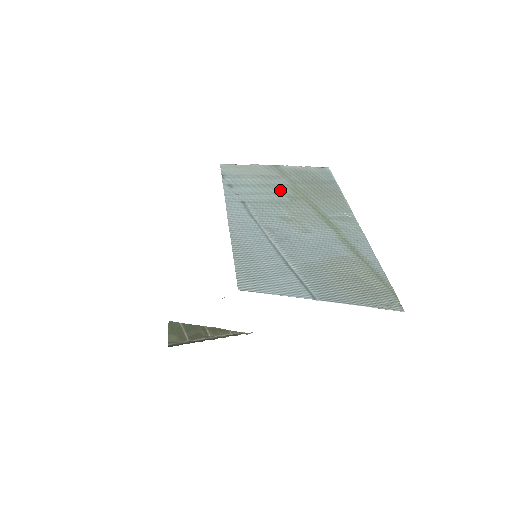
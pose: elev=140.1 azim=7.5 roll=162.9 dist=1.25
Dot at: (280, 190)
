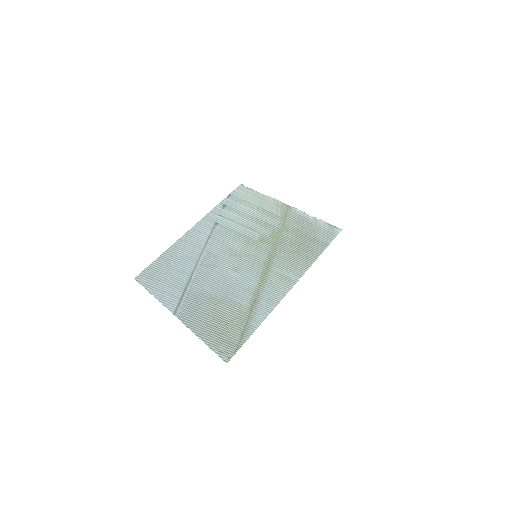
Dot at: (261, 228)
